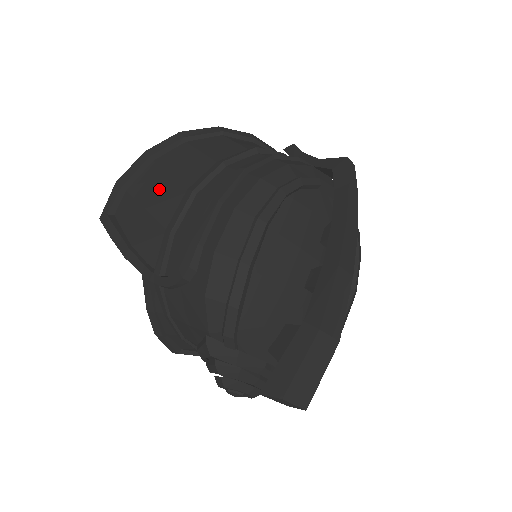
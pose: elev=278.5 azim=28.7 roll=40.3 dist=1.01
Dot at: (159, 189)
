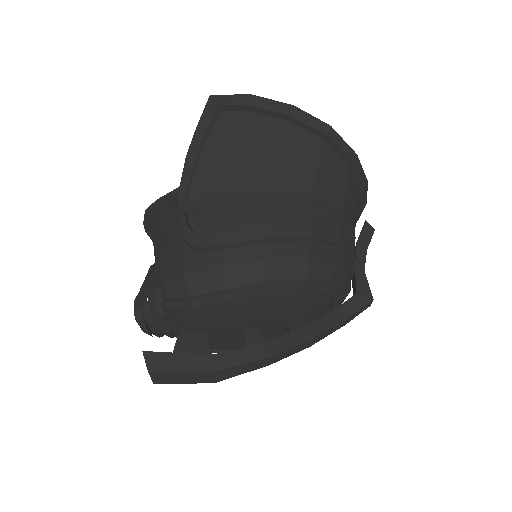
Dot at: (262, 152)
